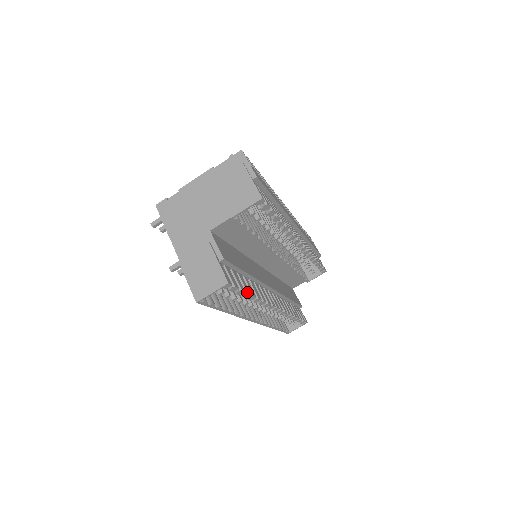
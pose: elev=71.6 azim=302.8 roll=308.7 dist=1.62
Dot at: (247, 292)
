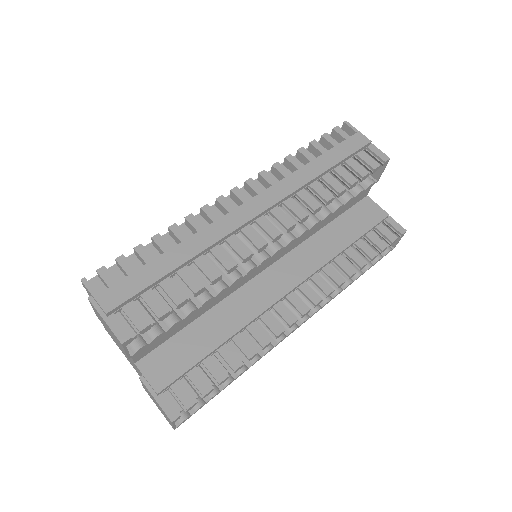
Dot at: (218, 383)
